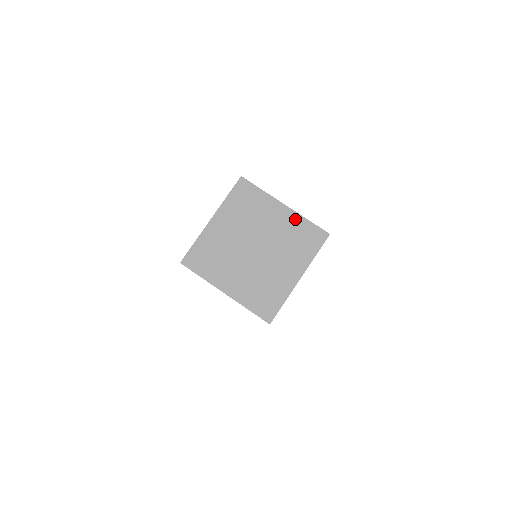
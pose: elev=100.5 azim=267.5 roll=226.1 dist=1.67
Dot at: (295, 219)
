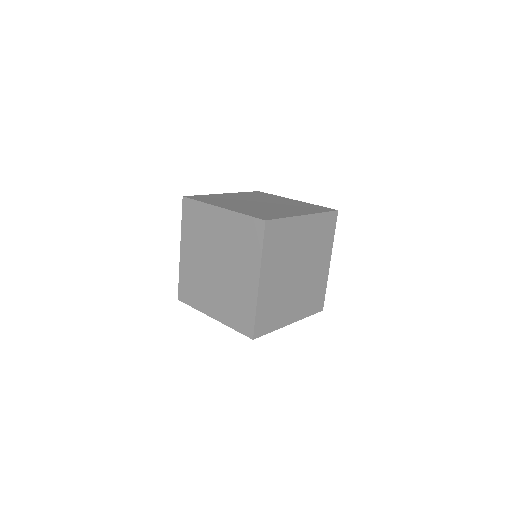
Dot at: (304, 203)
